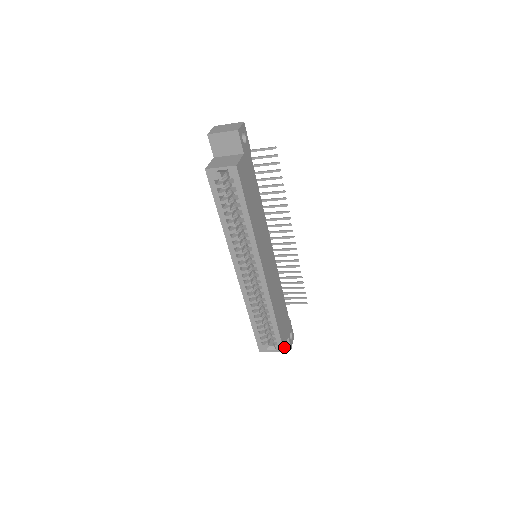
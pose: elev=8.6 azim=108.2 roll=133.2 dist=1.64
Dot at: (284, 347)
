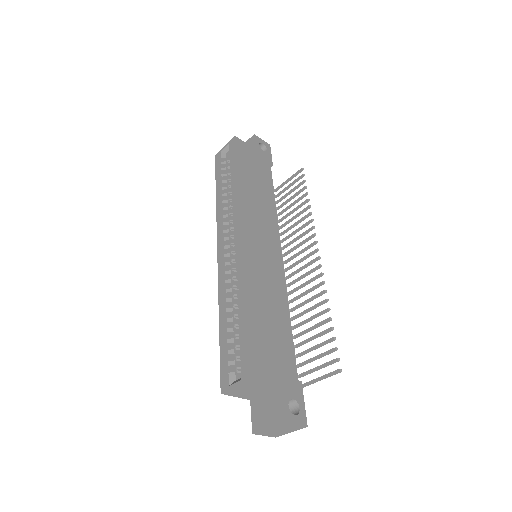
Dot at: (255, 376)
